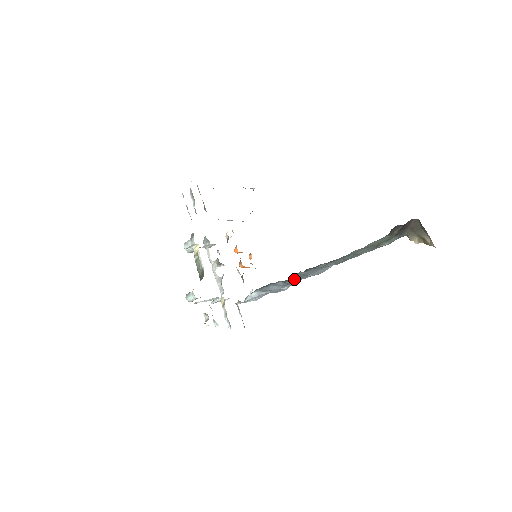
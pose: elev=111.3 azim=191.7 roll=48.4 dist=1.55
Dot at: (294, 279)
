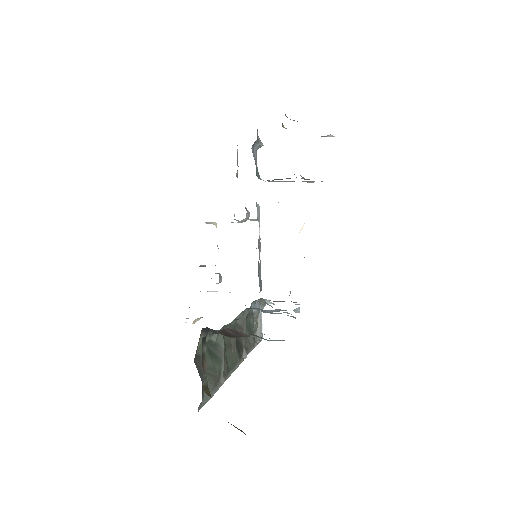
Dot at: (265, 310)
